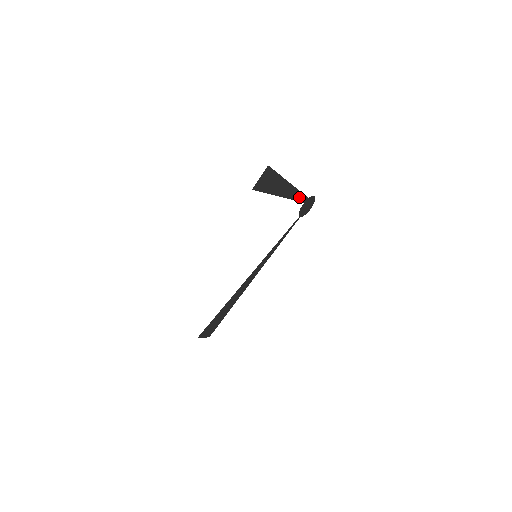
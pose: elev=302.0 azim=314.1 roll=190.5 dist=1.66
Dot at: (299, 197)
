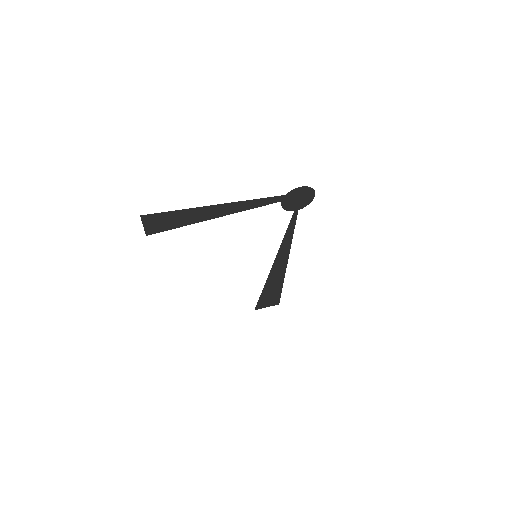
Dot at: (259, 202)
